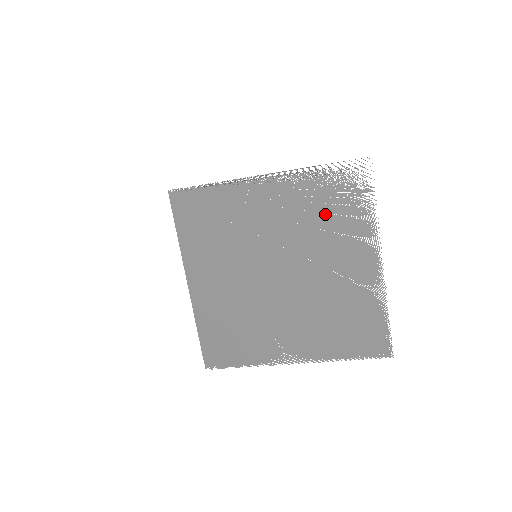
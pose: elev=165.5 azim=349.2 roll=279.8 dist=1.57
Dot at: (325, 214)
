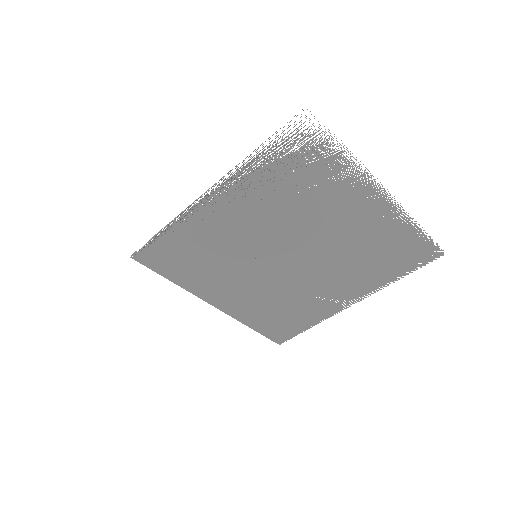
Dot at: (296, 187)
